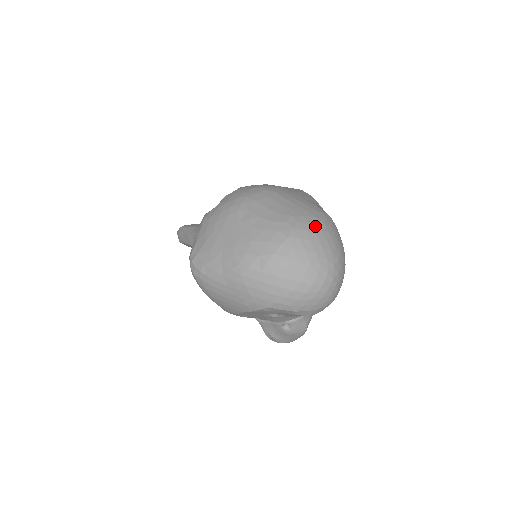
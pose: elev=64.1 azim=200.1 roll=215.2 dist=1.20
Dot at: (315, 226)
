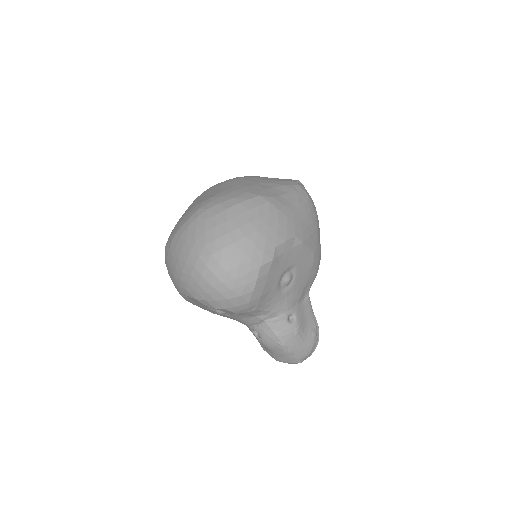
Dot at: (223, 206)
